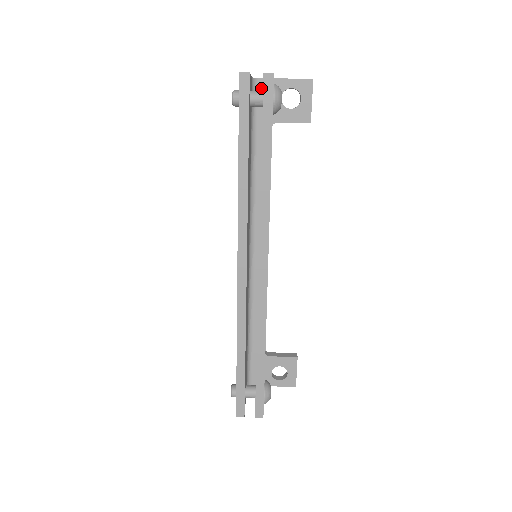
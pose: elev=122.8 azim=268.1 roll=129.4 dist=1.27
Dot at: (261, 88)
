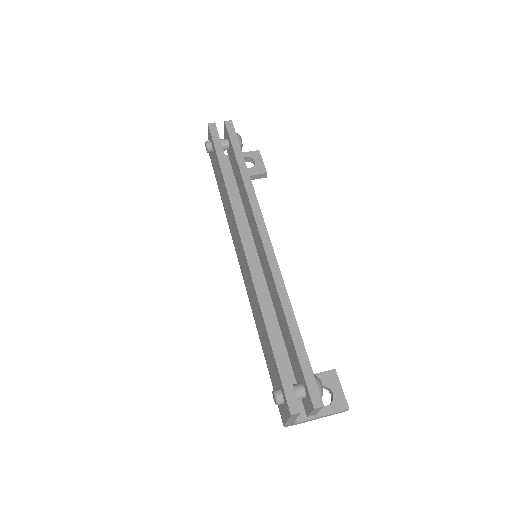
Dot at: occluded
